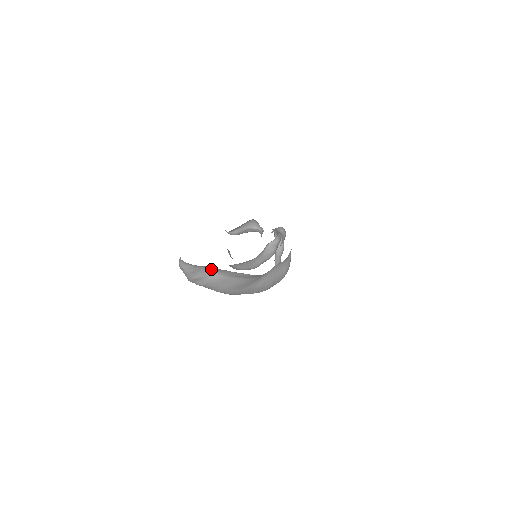
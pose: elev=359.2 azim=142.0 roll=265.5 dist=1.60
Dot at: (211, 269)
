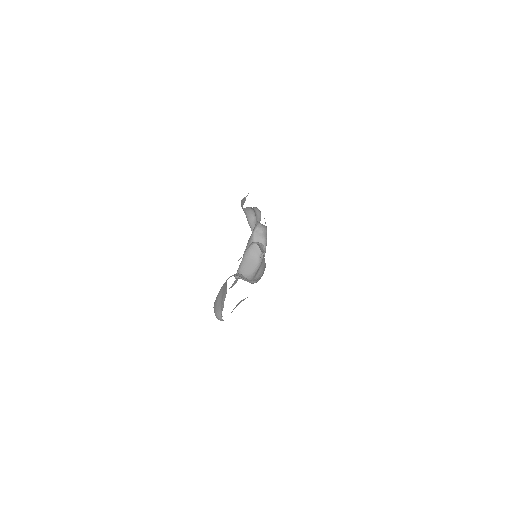
Dot at: occluded
